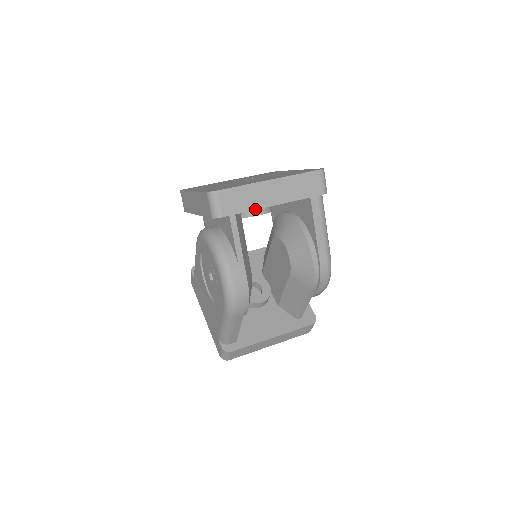
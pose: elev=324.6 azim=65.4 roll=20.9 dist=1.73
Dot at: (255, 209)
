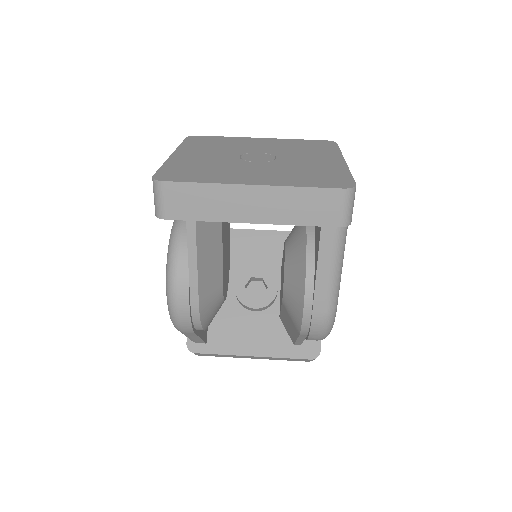
Dot at: (218, 221)
